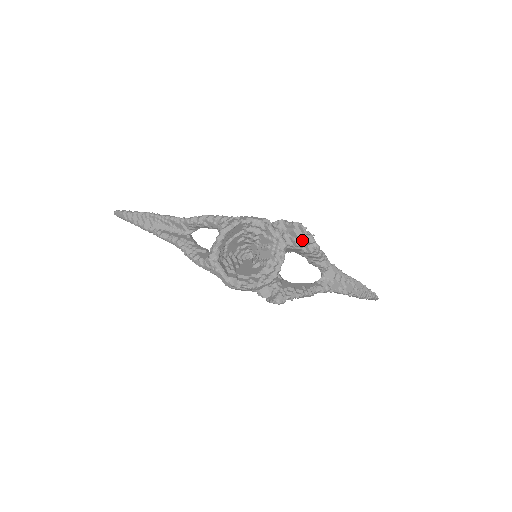
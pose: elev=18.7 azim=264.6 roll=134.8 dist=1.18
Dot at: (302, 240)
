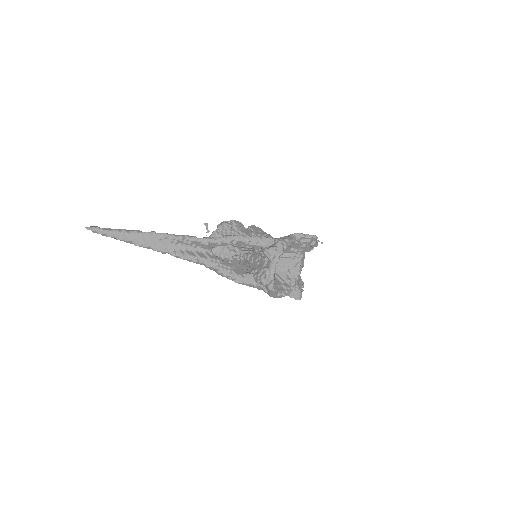
Dot at: (311, 246)
